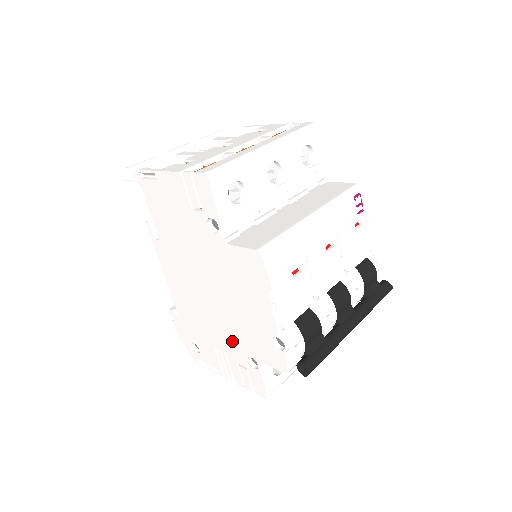
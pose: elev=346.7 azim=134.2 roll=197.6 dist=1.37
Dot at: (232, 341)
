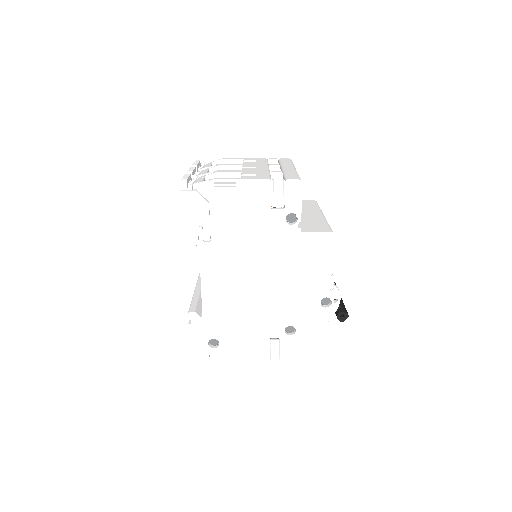
Dot at: (272, 318)
